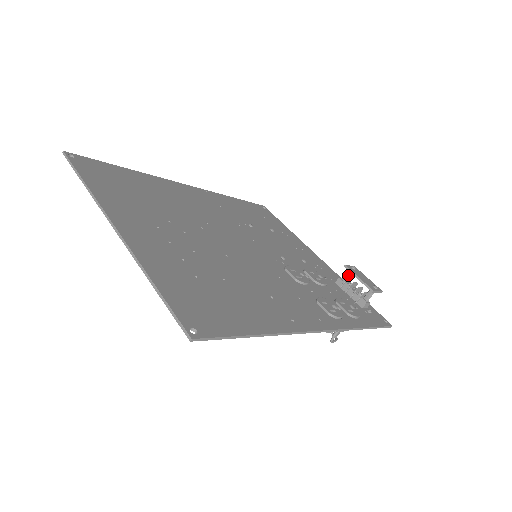
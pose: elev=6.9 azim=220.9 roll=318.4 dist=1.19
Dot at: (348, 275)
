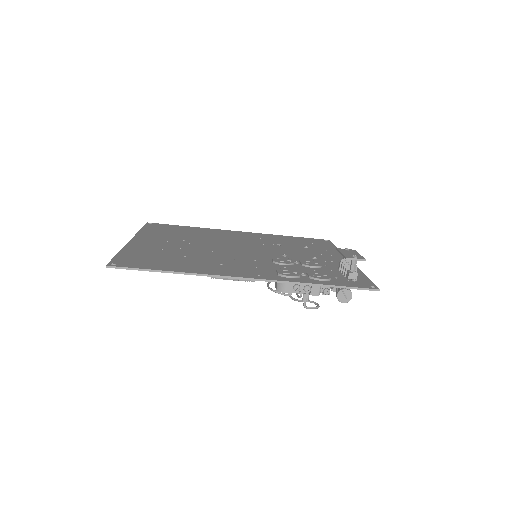
Dot at: occluded
